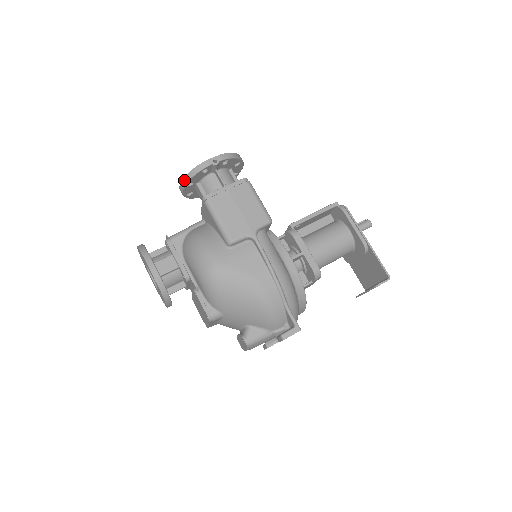
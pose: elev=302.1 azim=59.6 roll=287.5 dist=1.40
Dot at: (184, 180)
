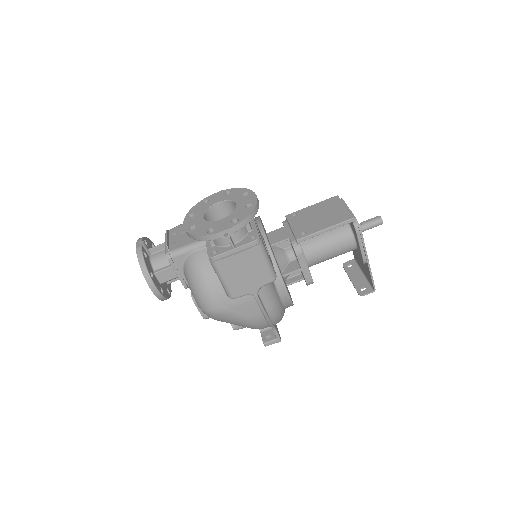
Dot at: (189, 235)
